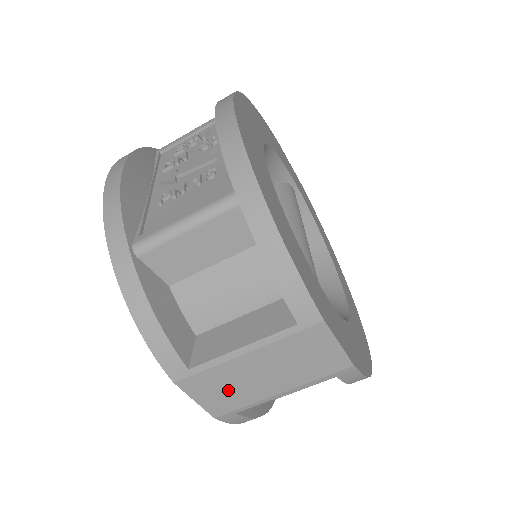
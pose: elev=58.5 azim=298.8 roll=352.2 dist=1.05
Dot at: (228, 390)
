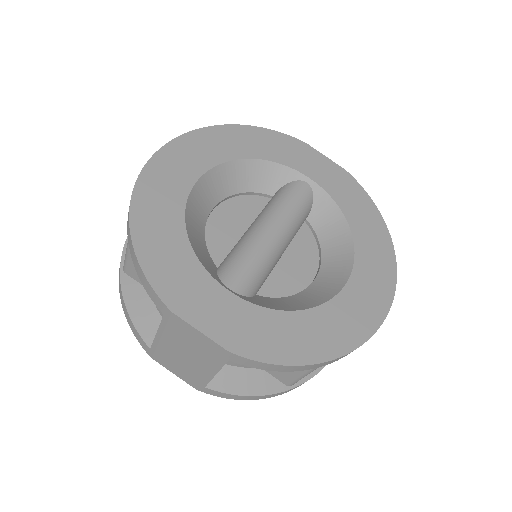
Dot at: (181, 367)
